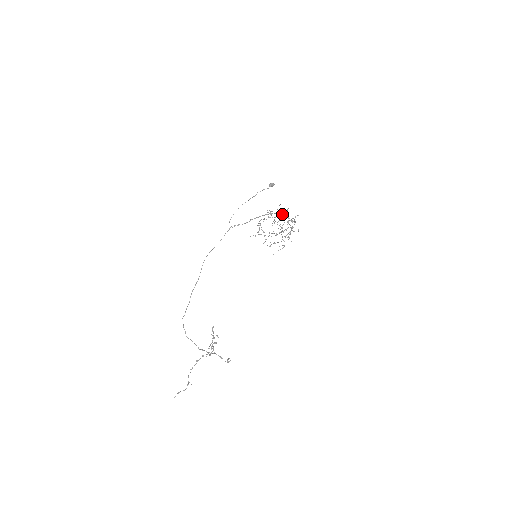
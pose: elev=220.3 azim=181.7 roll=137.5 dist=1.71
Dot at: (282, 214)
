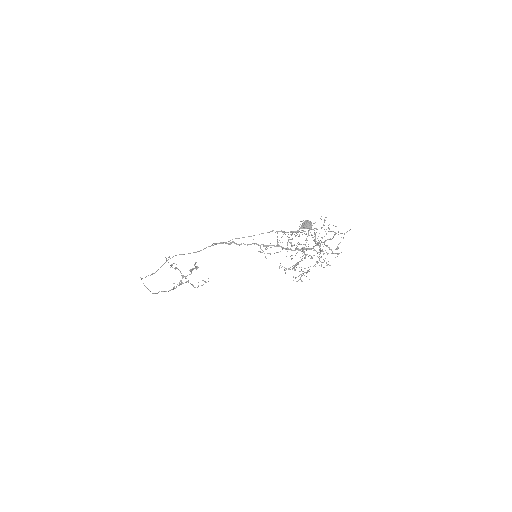
Dot at: occluded
